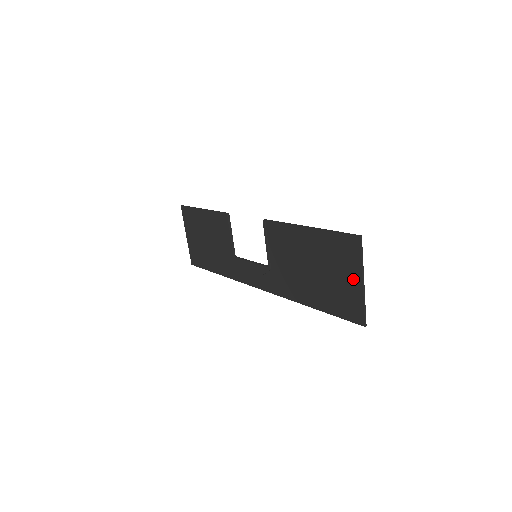
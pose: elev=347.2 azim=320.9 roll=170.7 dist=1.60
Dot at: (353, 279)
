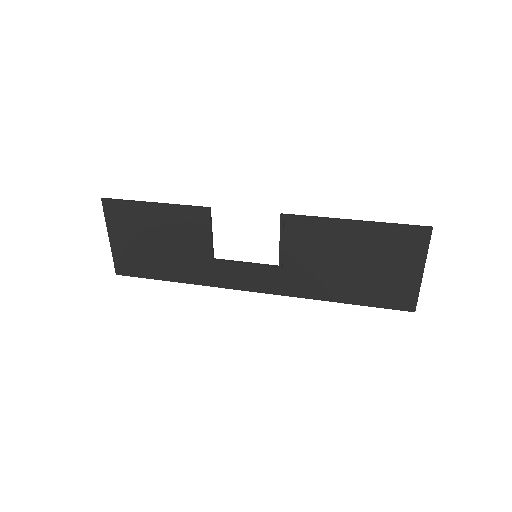
Dot at: (411, 270)
